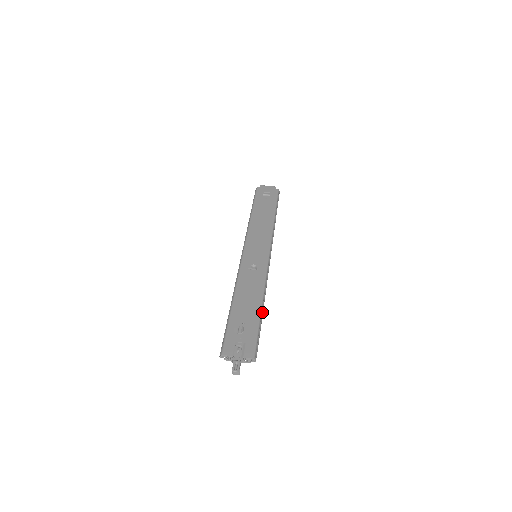
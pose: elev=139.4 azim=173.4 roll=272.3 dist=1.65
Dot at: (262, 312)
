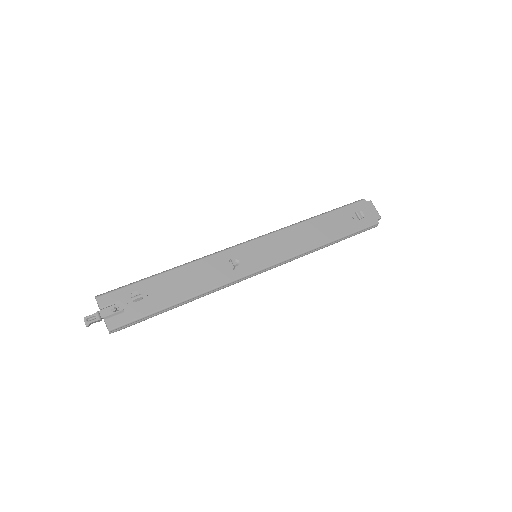
Dot at: (178, 305)
